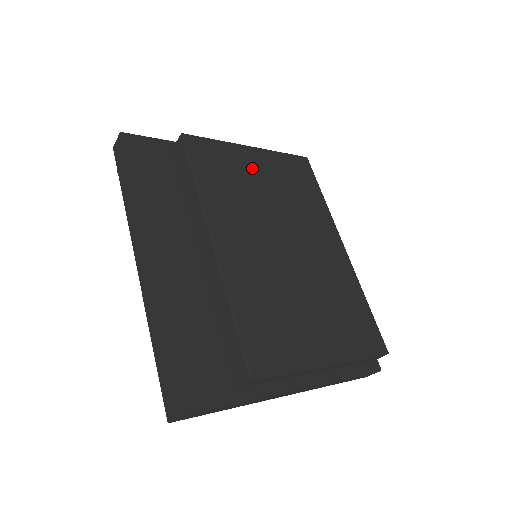
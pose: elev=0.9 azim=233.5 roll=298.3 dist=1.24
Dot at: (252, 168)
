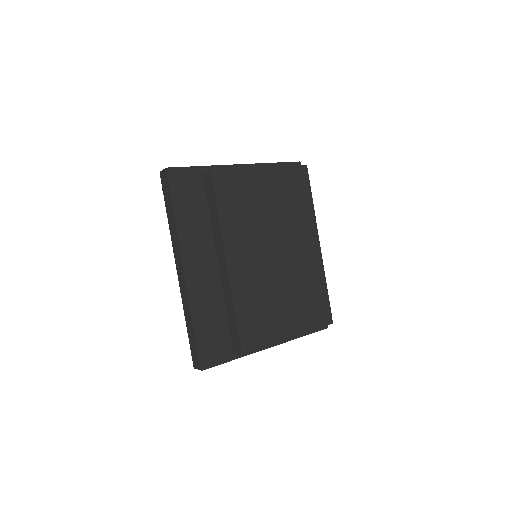
Dot at: (261, 190)
